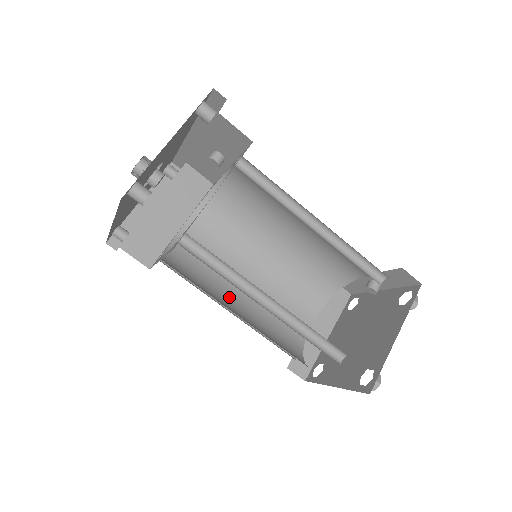
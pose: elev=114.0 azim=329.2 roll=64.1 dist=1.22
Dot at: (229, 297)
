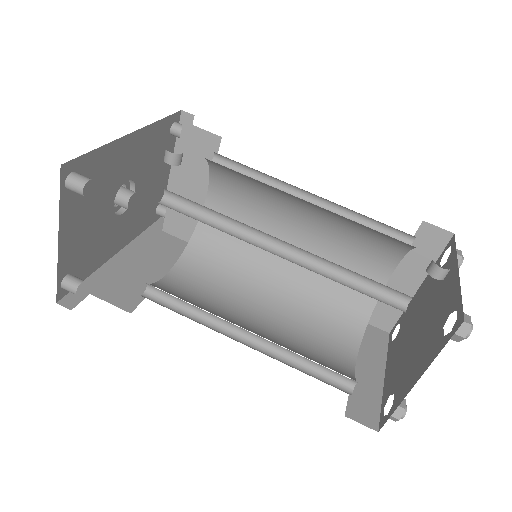
Dot at: (268, 270)
